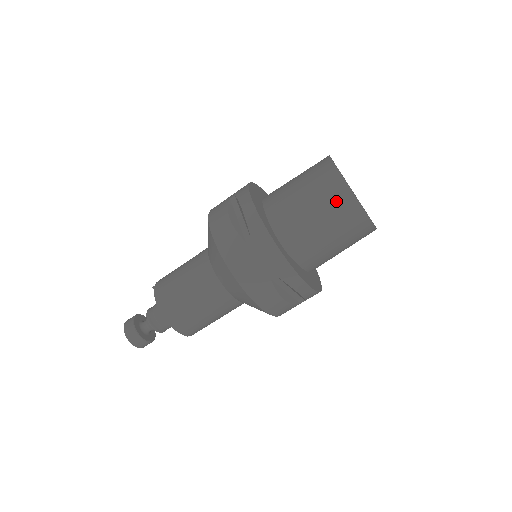
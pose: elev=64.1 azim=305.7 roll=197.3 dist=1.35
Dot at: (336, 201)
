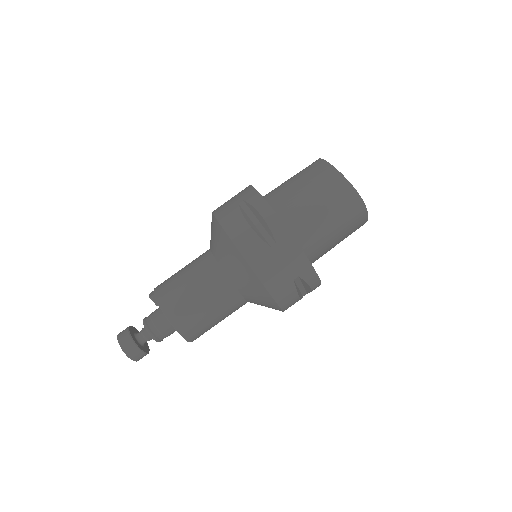
Dot at: (346, 204)
